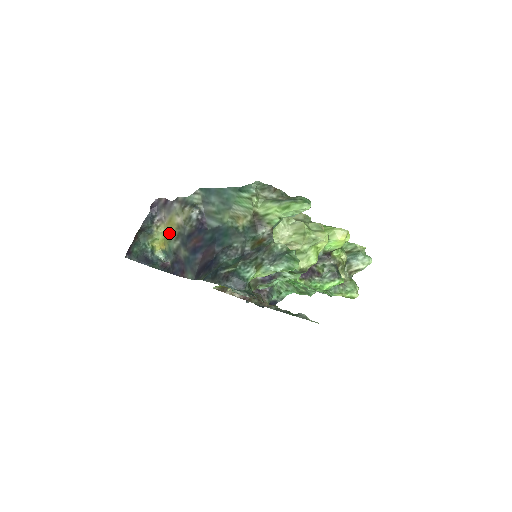
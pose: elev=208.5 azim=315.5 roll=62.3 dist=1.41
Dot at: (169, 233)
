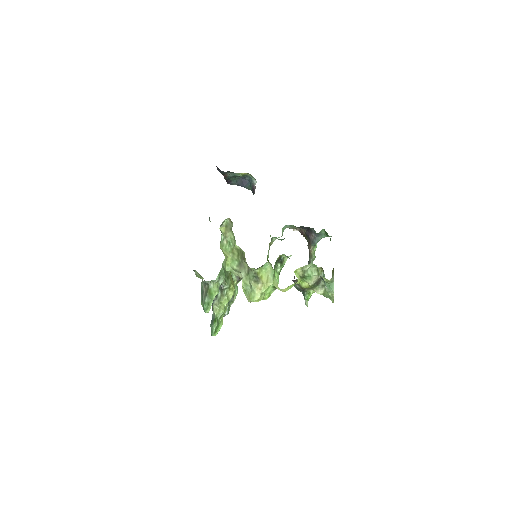
Dot at: occluded
